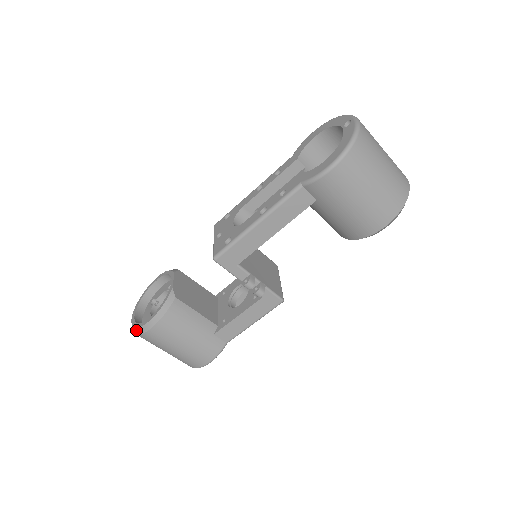
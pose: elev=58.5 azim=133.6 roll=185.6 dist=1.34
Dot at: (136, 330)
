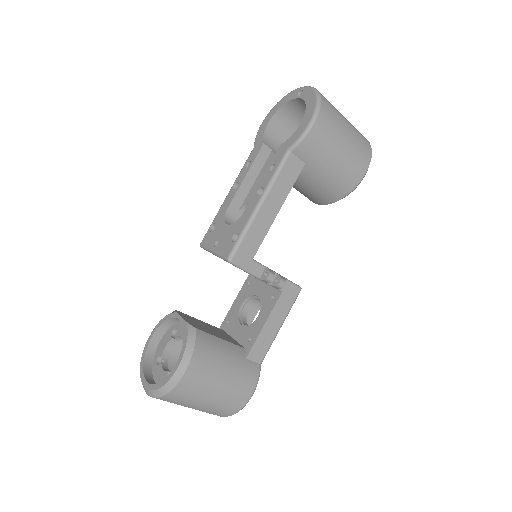
Dot at: (162, 390)
